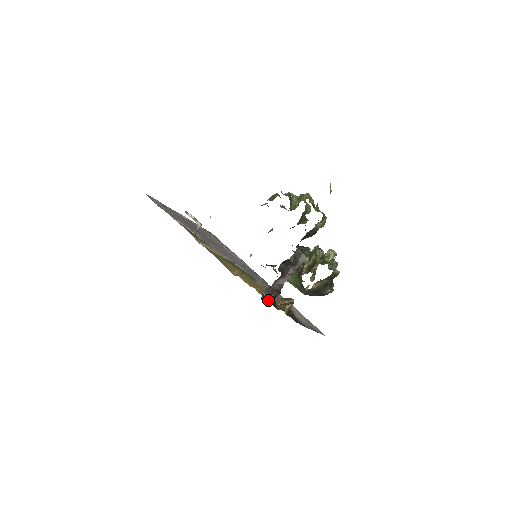
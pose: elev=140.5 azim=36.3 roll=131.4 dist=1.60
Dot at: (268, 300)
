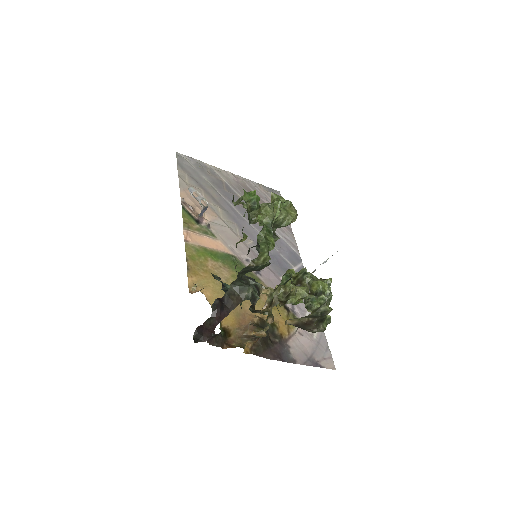
Dot at: (200, 339)
